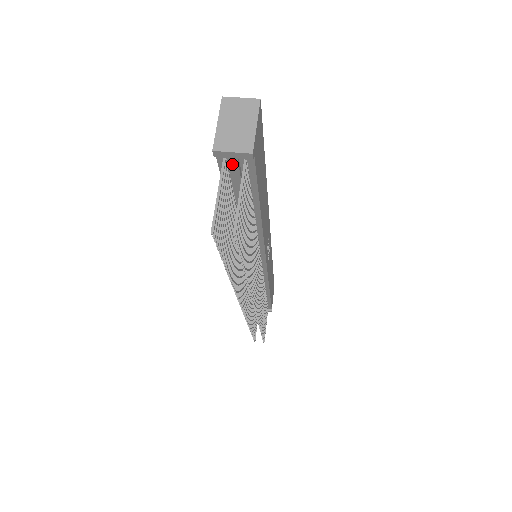
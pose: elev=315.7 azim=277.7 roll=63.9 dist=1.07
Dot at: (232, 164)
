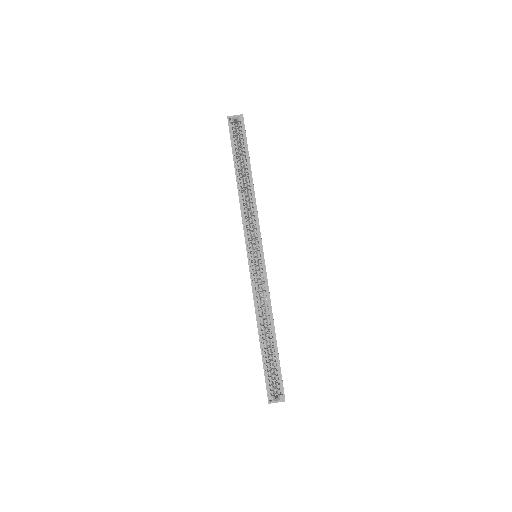
Dot at: occluded
